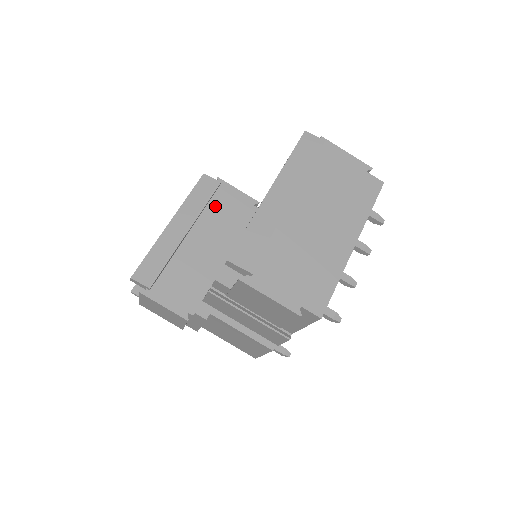
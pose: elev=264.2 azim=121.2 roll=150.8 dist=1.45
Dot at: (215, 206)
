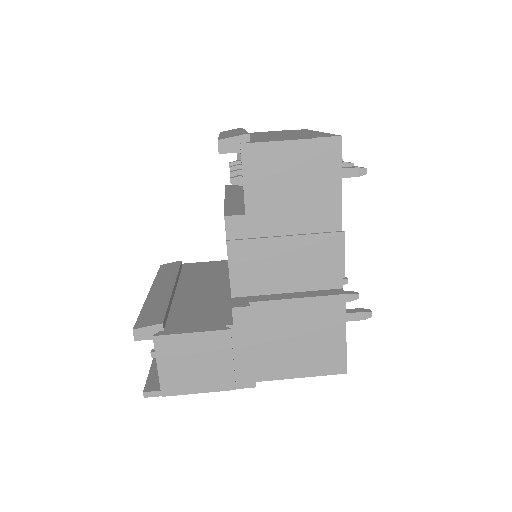
Dot at: (188, 274)
